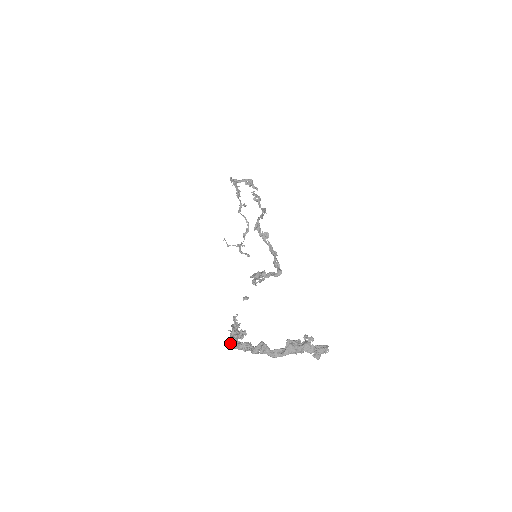
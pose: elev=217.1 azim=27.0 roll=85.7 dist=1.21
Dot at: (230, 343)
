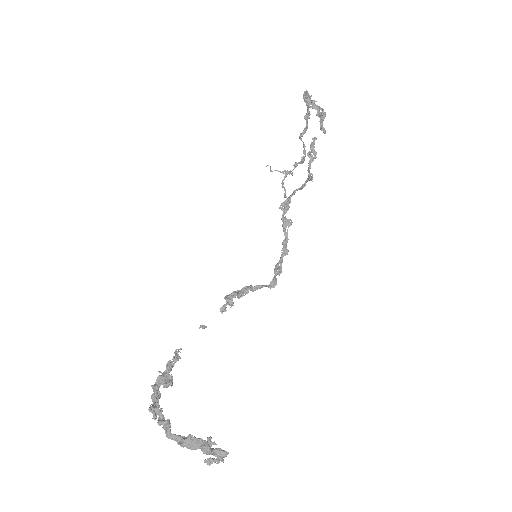
Dot at: (152, 388)
